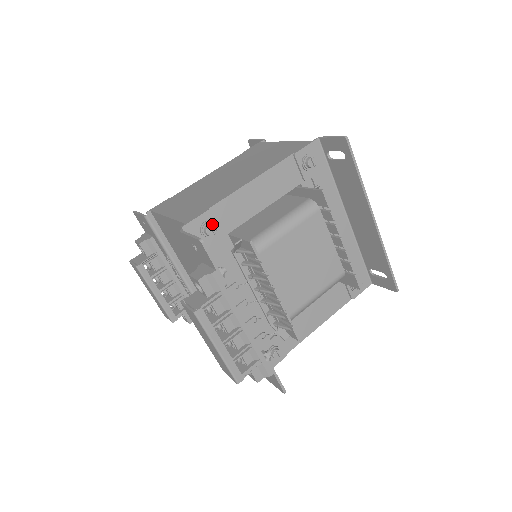
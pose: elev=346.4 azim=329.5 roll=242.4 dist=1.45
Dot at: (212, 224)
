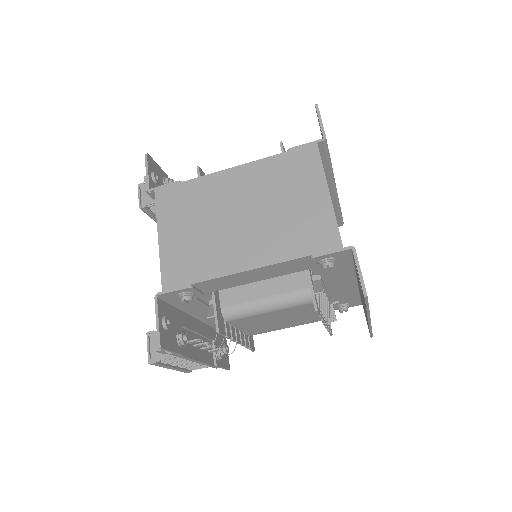
Dot at: (190, 295)
